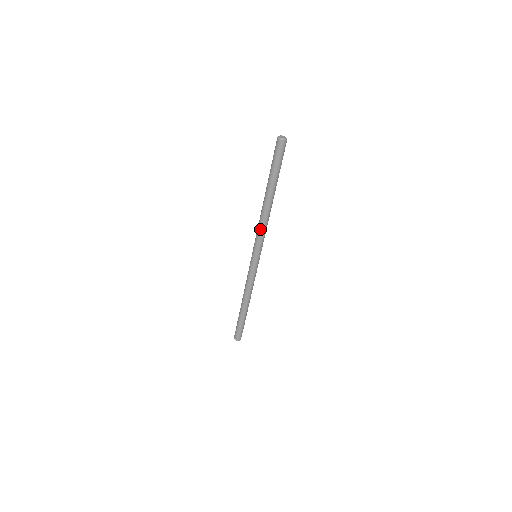
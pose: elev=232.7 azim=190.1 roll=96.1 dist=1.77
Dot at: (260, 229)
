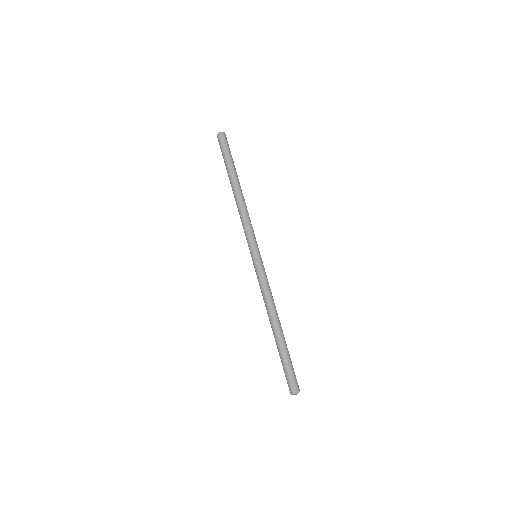
Dot at: (246, 219)
